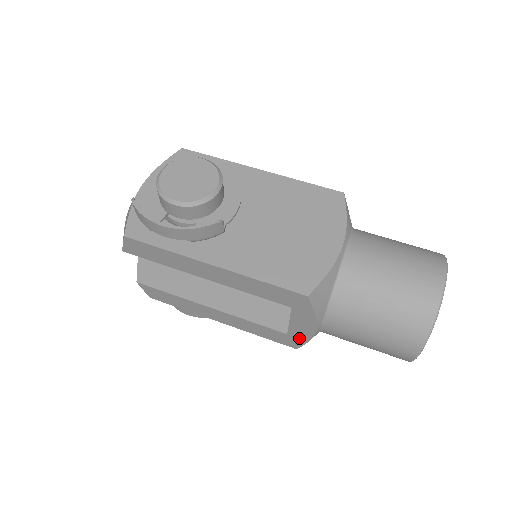
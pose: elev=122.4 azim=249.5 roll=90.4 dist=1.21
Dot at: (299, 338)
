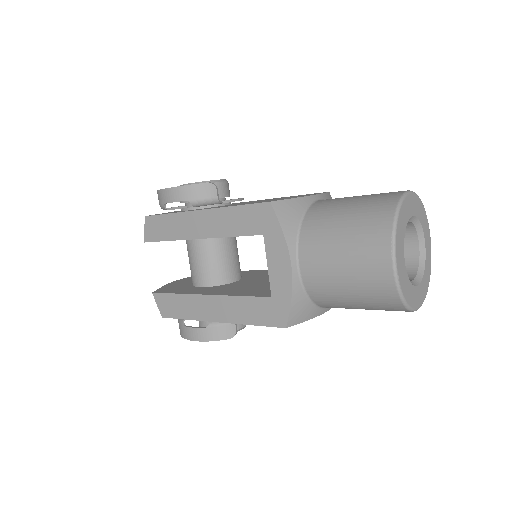
Dot at: (282, 297)
